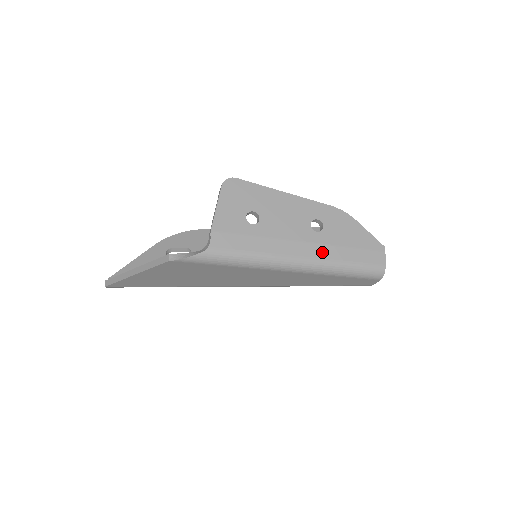
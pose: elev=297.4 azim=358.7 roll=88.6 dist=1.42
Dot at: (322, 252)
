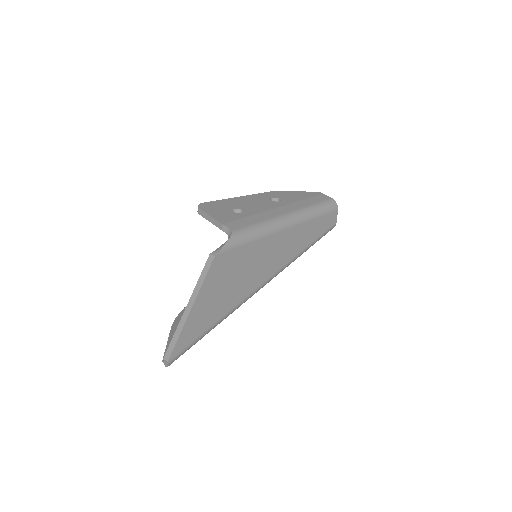
Dot at: (295, 206)
